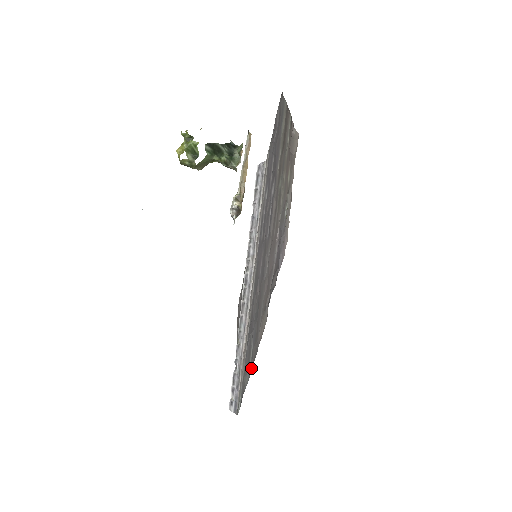
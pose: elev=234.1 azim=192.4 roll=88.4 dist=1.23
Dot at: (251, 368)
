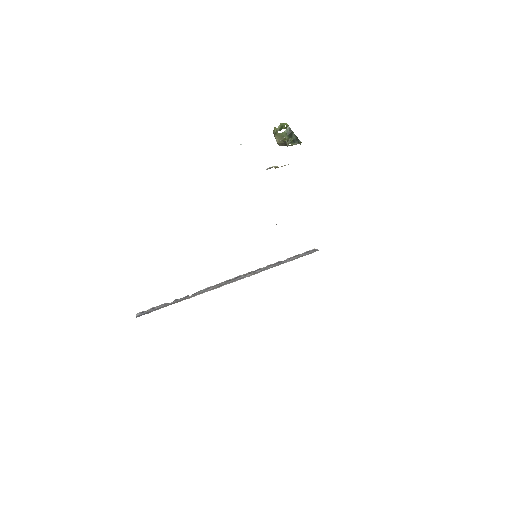
Dot at: occluded
